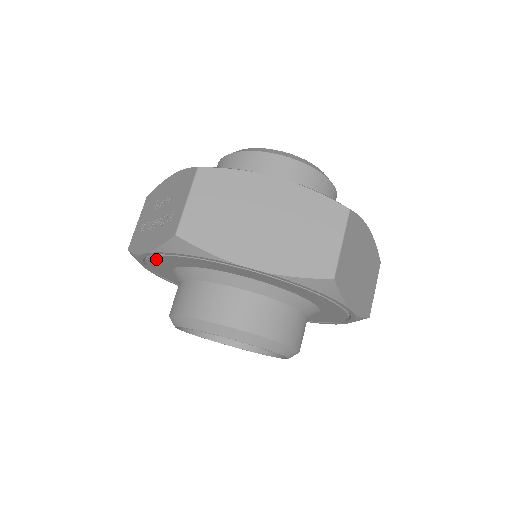
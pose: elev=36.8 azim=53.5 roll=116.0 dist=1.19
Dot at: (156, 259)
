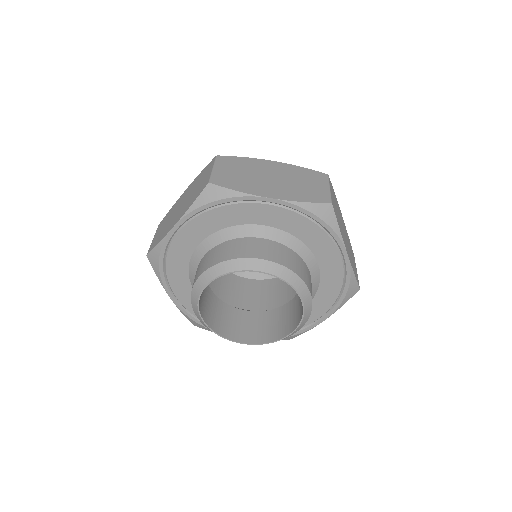
Dot at: (182, 299)
